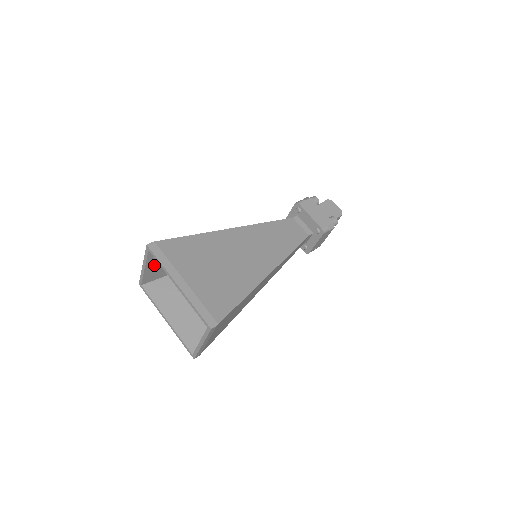
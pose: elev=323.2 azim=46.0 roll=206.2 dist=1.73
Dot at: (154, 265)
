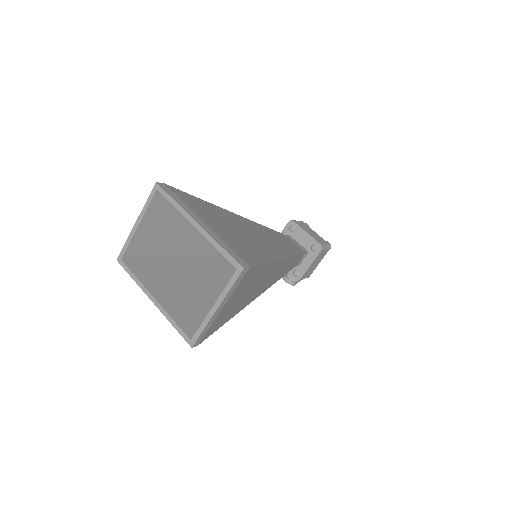
Dot at: (149, 226)
